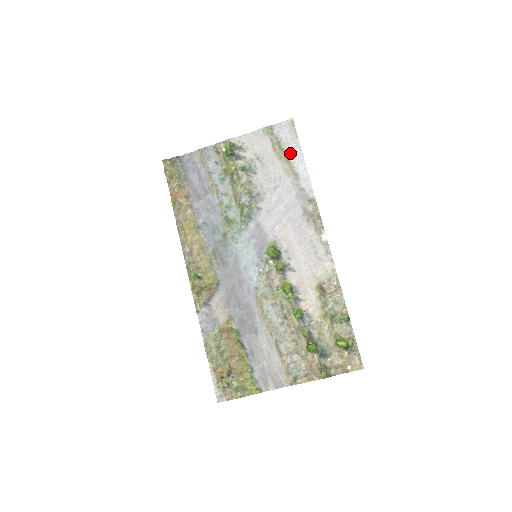
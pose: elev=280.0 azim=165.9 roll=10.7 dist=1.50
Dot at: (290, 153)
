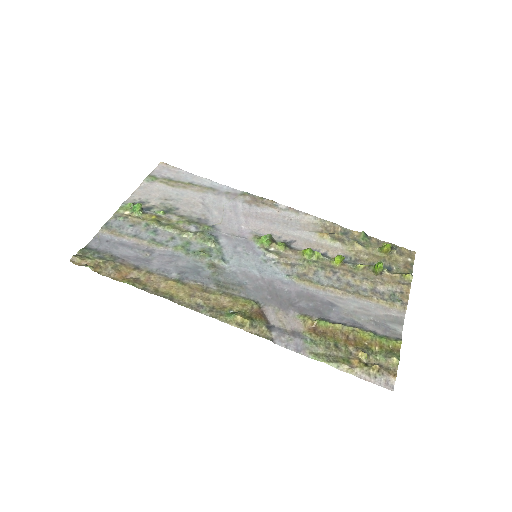
Dot at: (187, 180)
